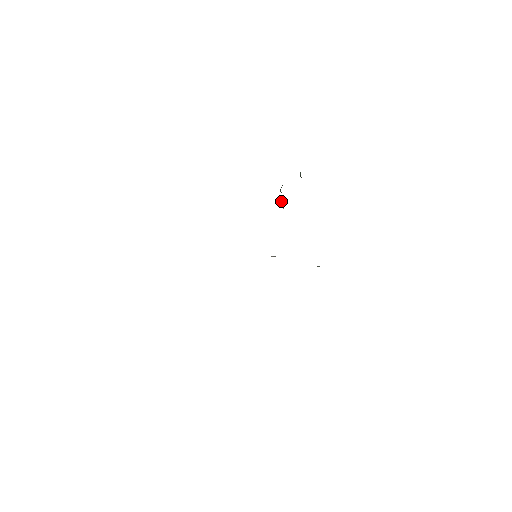
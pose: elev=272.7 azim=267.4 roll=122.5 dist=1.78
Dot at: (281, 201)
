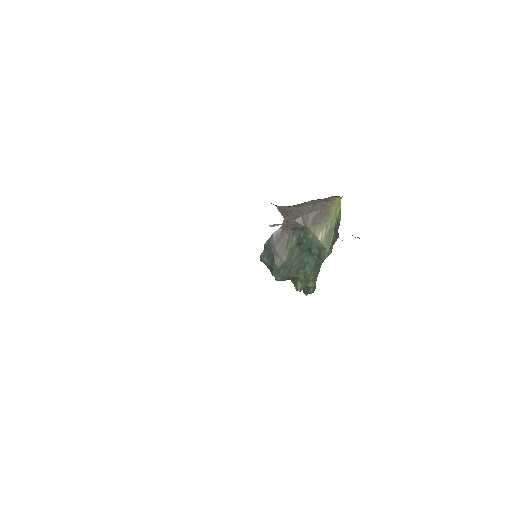
Dot at: (272, 262)
